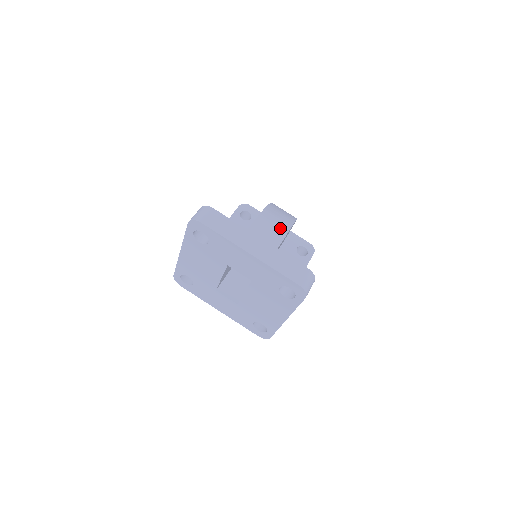
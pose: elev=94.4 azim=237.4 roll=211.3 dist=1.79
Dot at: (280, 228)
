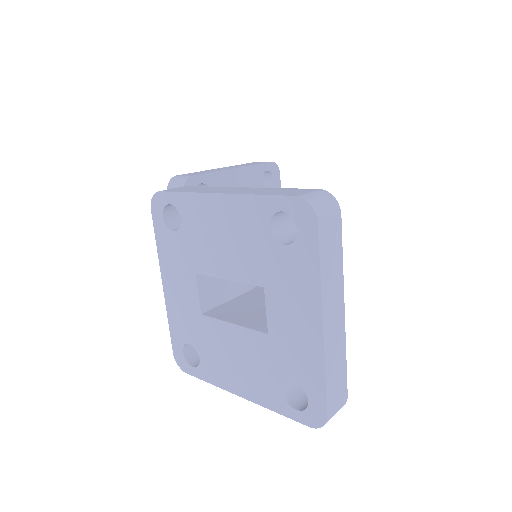
Dot at: occluded
